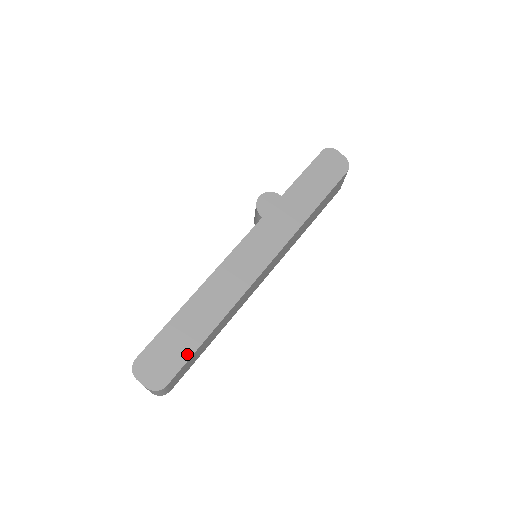
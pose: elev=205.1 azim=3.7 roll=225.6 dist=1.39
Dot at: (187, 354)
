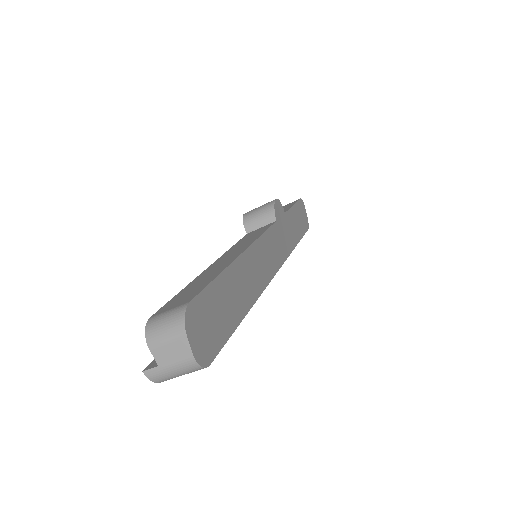
Dot at: (228, 330)
